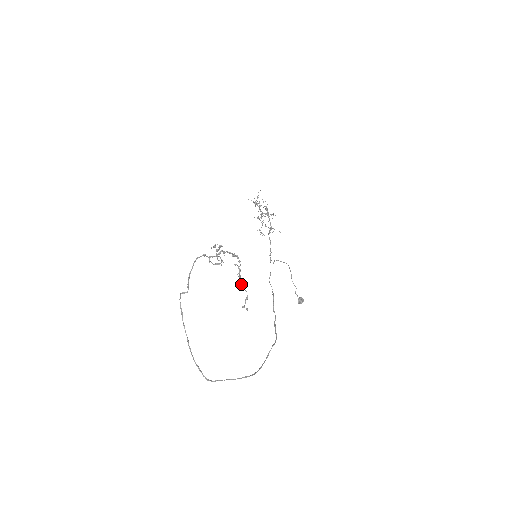
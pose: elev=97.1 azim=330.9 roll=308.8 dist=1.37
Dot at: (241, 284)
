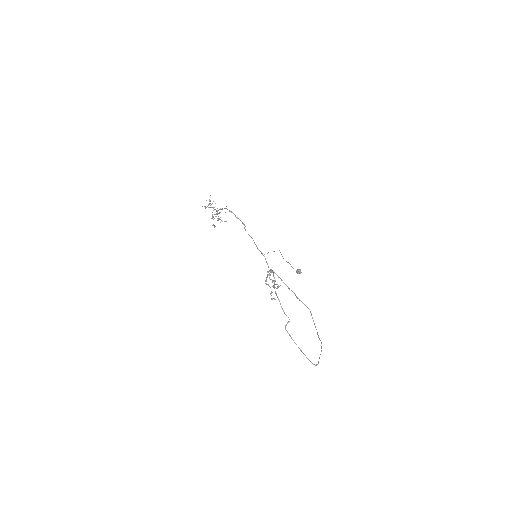
Dot at: occluded
